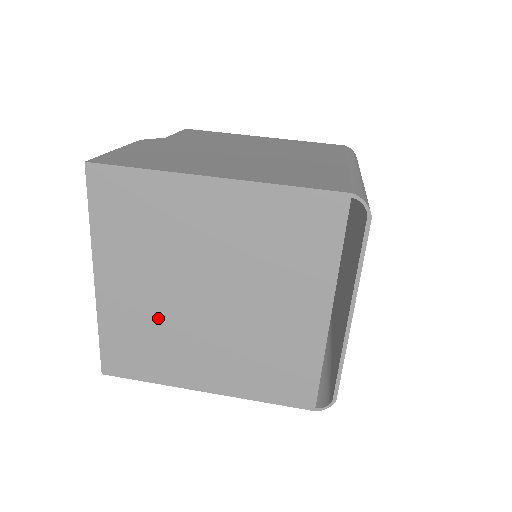
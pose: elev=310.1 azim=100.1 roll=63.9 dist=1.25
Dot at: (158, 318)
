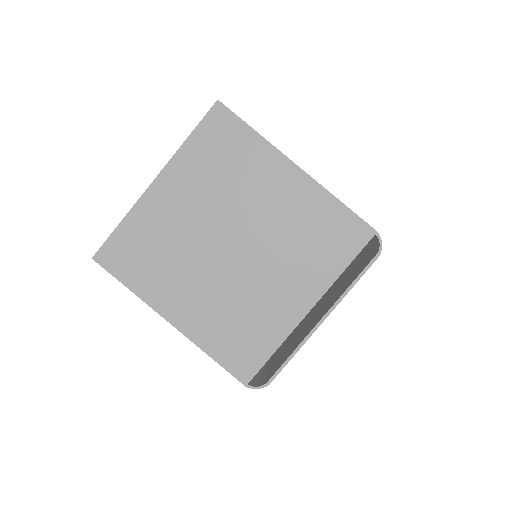
Dot at: (179, 239)
